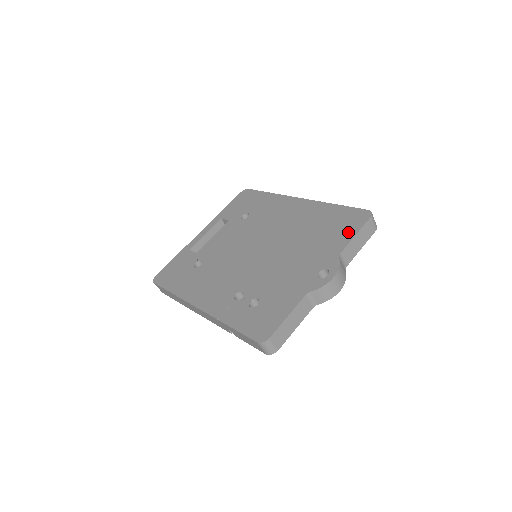
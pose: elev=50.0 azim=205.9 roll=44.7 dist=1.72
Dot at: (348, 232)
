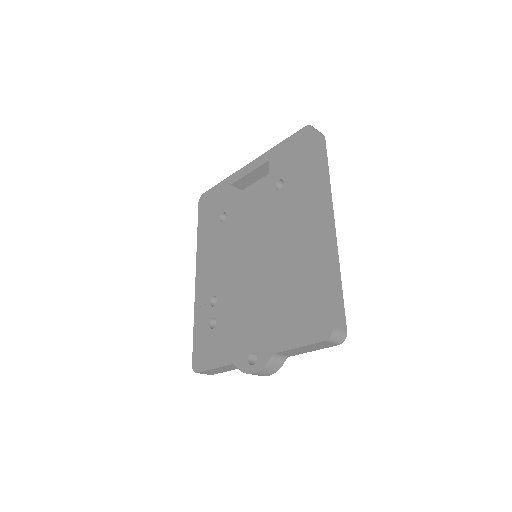
Dot at: (298, 335)
